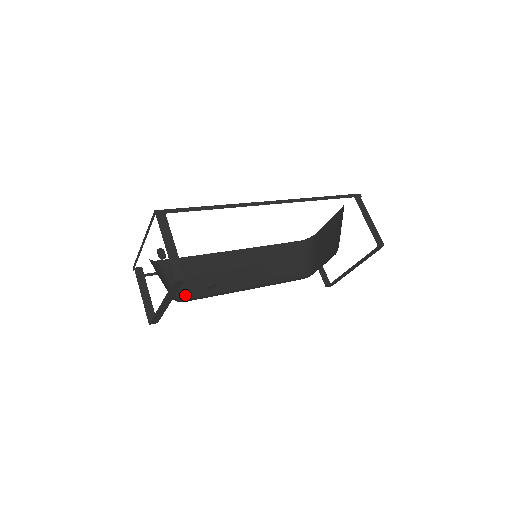
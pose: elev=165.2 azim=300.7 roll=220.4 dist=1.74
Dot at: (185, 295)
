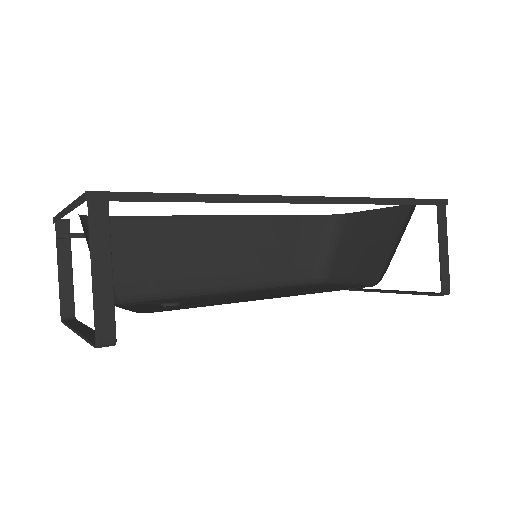
Dot at: (129, 288)
